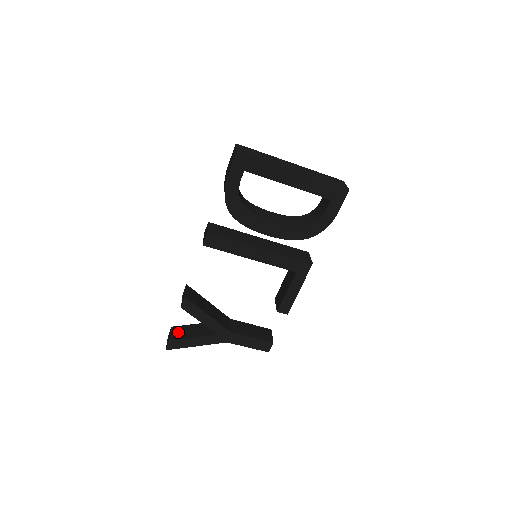
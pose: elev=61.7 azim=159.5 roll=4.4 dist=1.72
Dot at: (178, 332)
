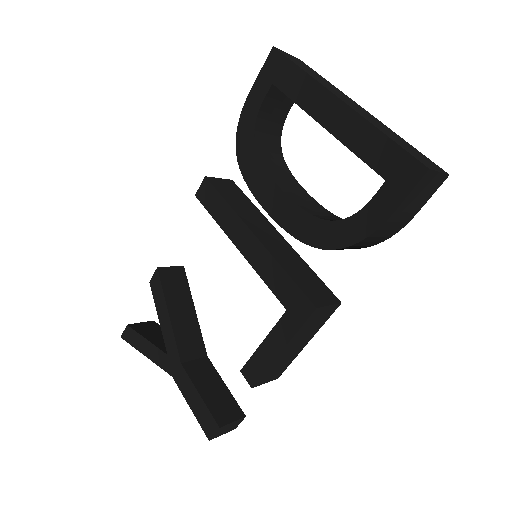
Dot at: (147, 326)
